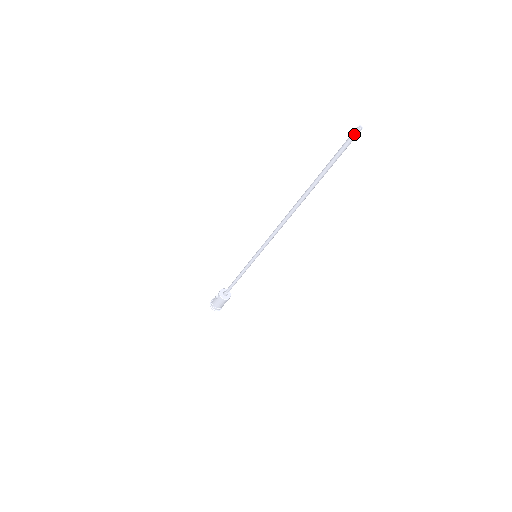
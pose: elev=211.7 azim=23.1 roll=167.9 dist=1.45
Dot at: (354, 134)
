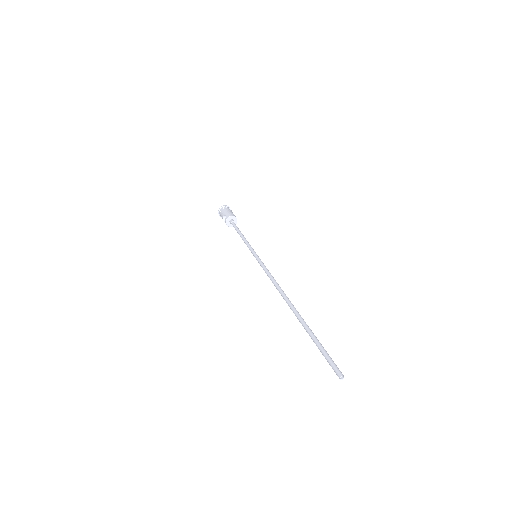
Dot at: (336, 374)
